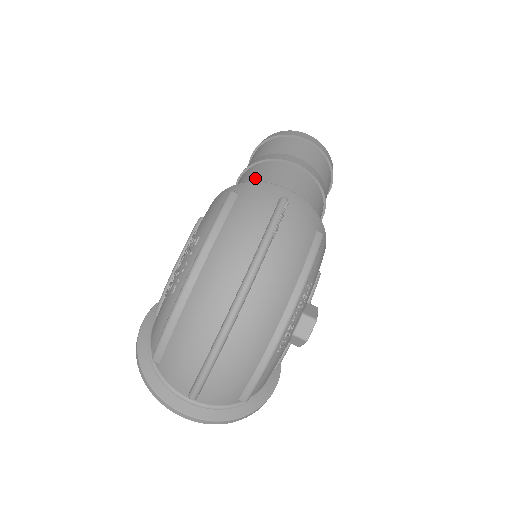
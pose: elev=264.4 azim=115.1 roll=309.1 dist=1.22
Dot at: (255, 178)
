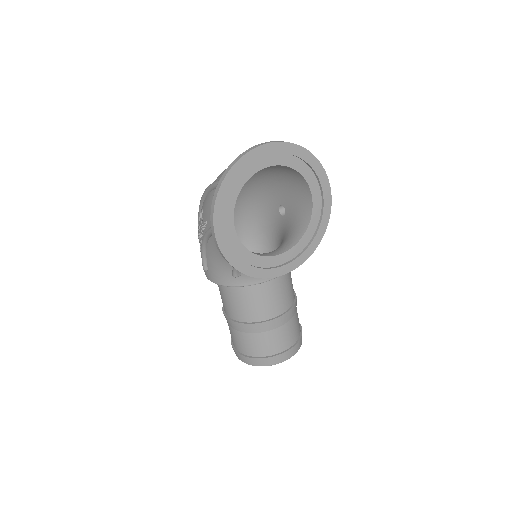
Dot at: occluded
